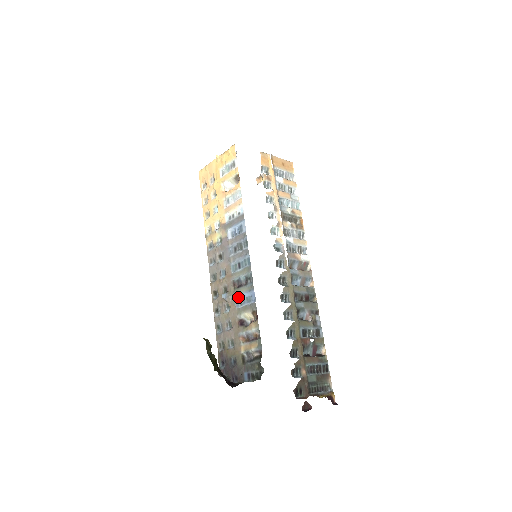
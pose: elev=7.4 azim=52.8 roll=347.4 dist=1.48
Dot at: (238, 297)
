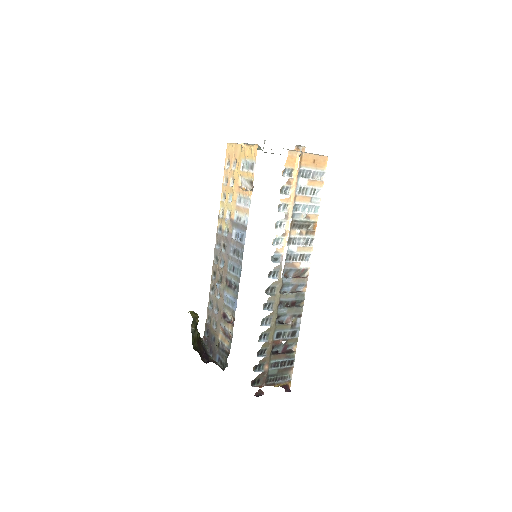
Dot at: (226, 294)
